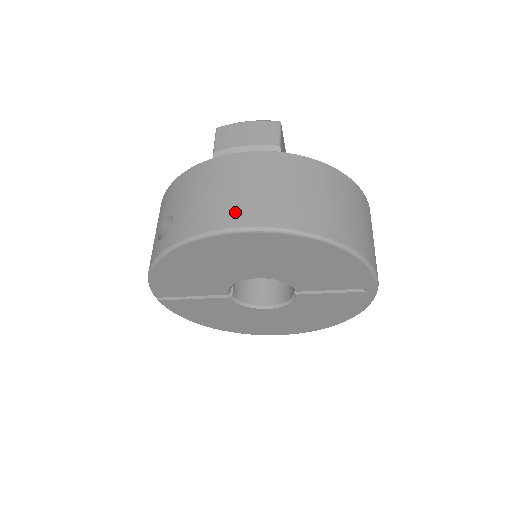
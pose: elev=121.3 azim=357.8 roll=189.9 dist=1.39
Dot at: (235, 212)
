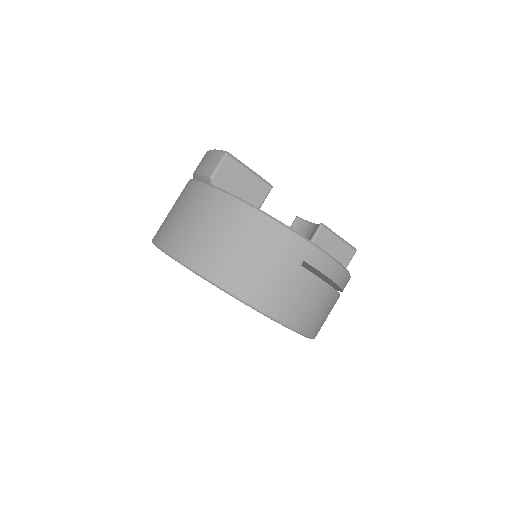
Dot at: (162, 230)
